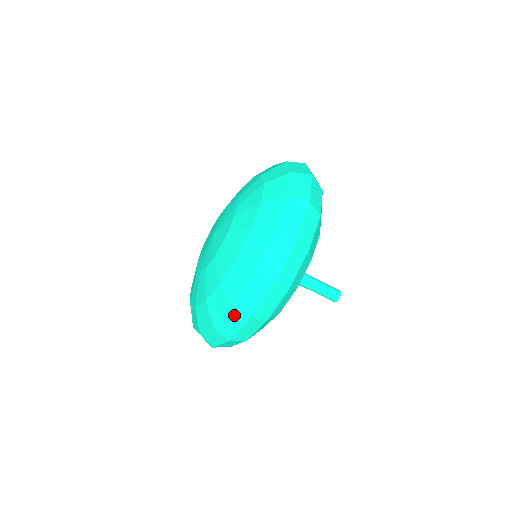
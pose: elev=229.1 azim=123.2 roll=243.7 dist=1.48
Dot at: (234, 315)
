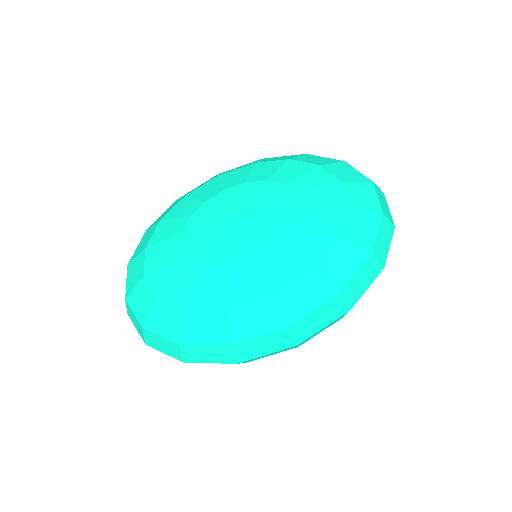
Dot at: (220, 351)
